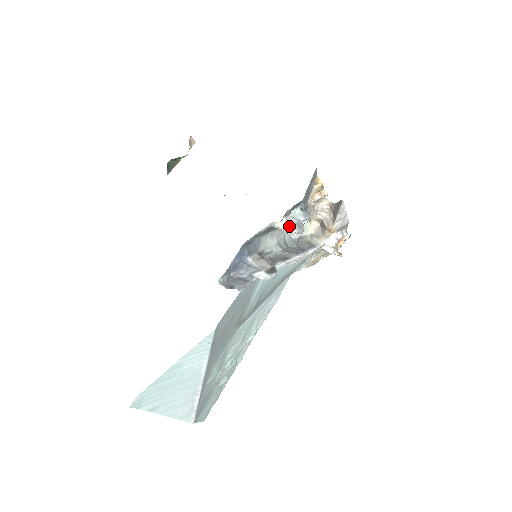
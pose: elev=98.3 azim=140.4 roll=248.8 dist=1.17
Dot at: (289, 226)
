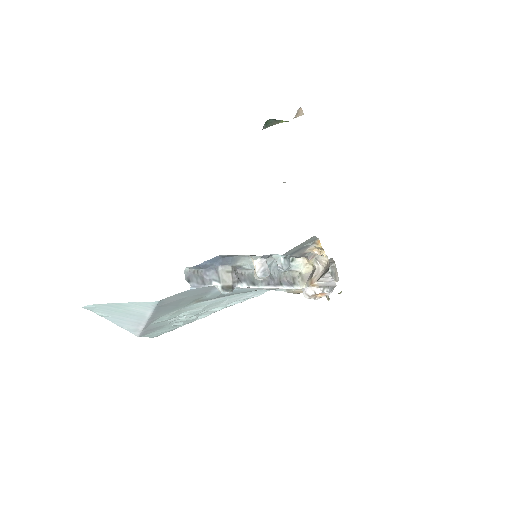
Dot at: (257, 268)
